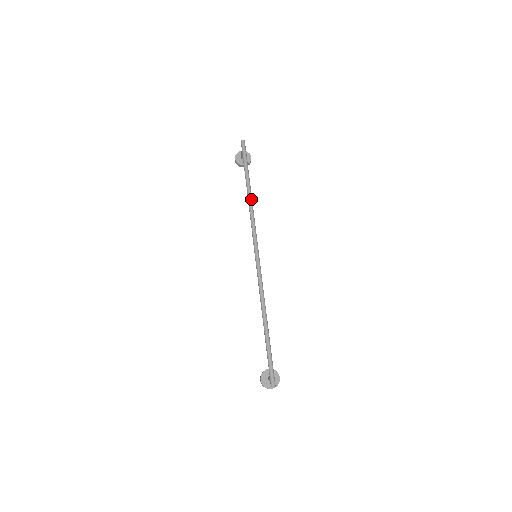
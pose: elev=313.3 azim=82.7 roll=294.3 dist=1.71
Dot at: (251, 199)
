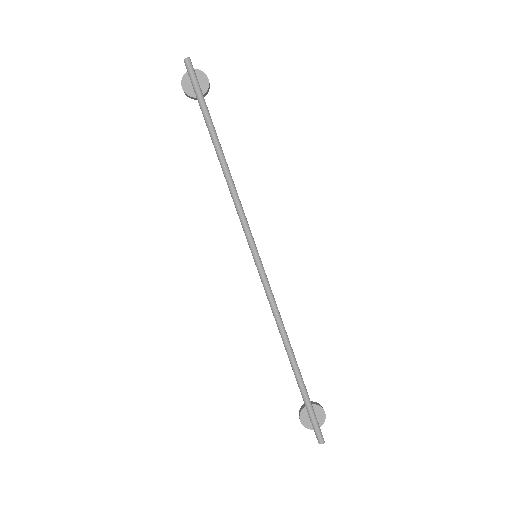
Dot at: (227, 169)
